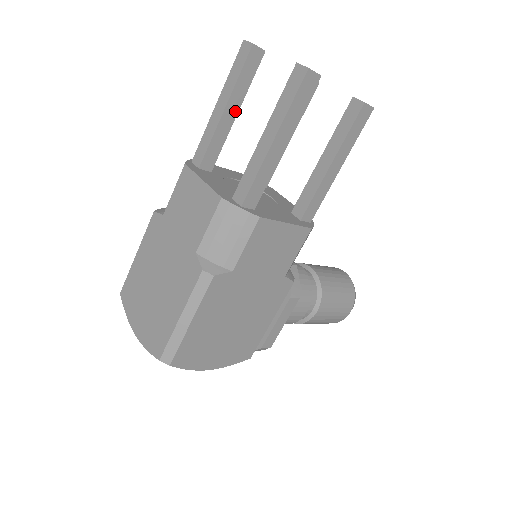
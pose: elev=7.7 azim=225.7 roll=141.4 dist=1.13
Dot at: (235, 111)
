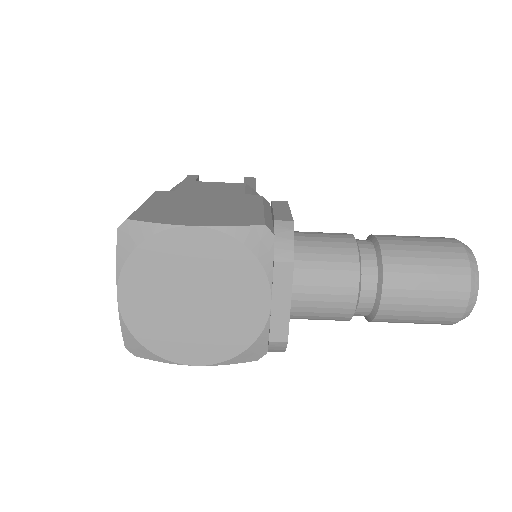
Dot at: occluded
